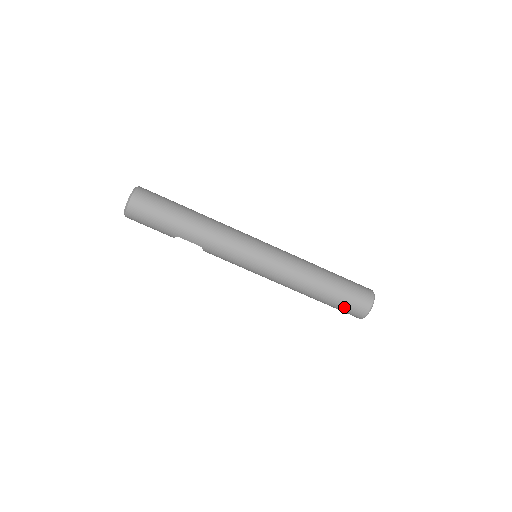
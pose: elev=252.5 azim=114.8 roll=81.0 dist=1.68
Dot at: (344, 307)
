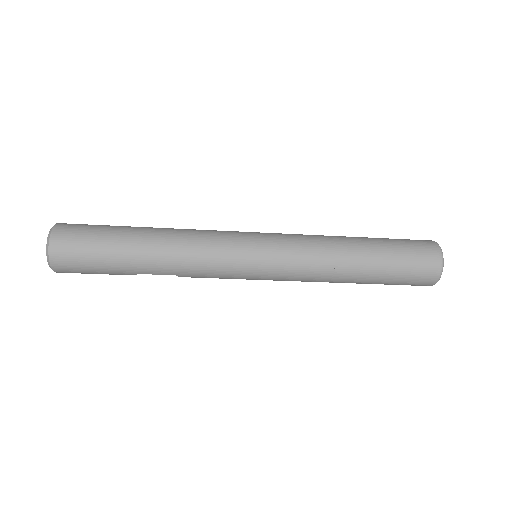
Dot at: (402, 282)
